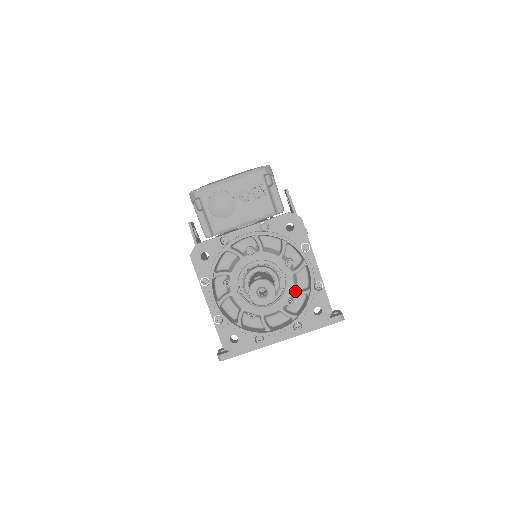
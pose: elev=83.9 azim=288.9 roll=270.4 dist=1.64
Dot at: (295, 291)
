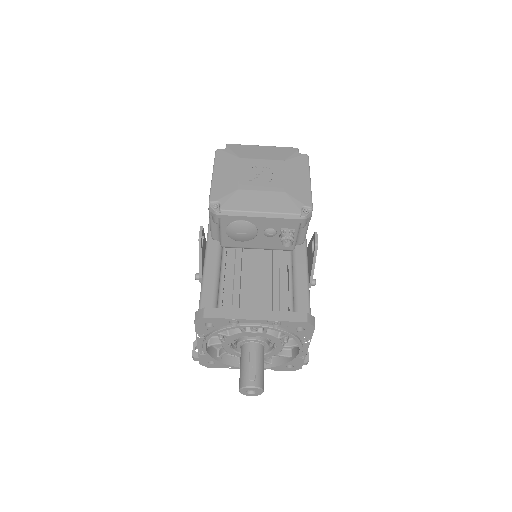
Dot at: (279, 353)
